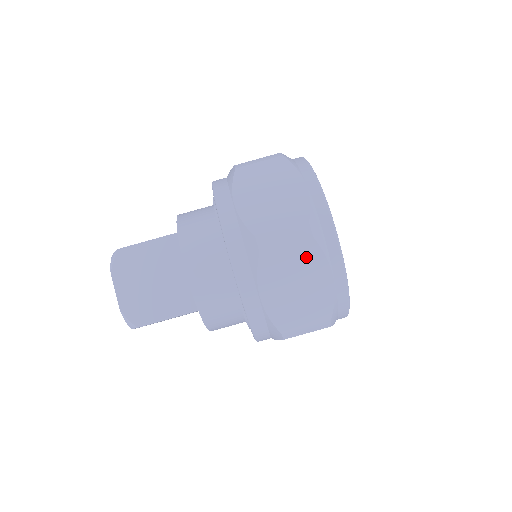
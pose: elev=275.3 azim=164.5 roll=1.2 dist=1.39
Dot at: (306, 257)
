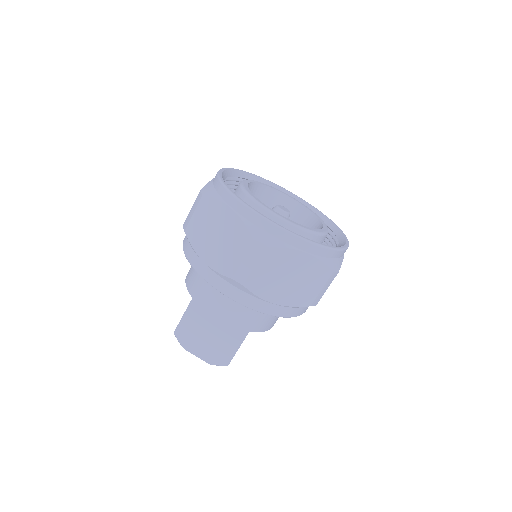
Dot at: (274, 260)
